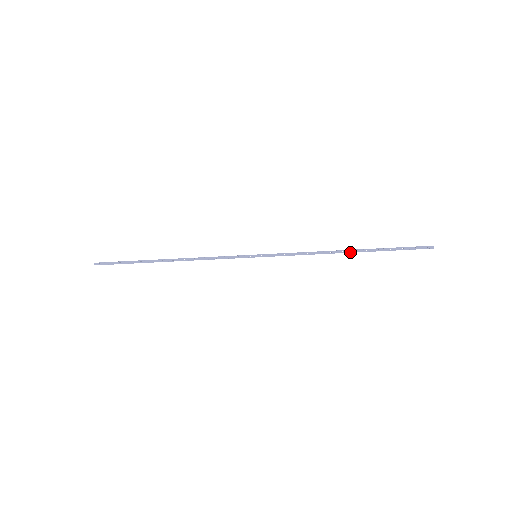
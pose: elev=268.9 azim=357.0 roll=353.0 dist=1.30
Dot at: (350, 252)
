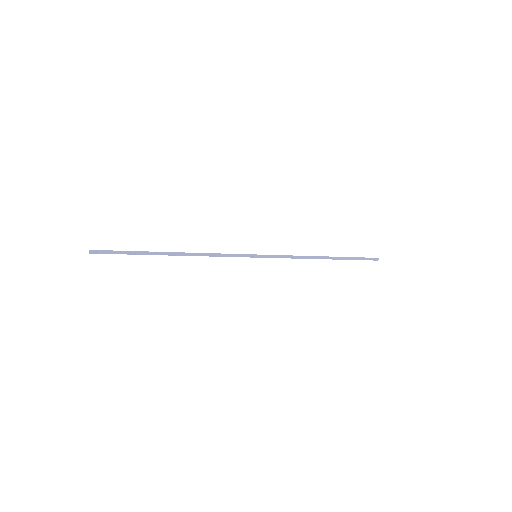
Dot at: (327, 258)
